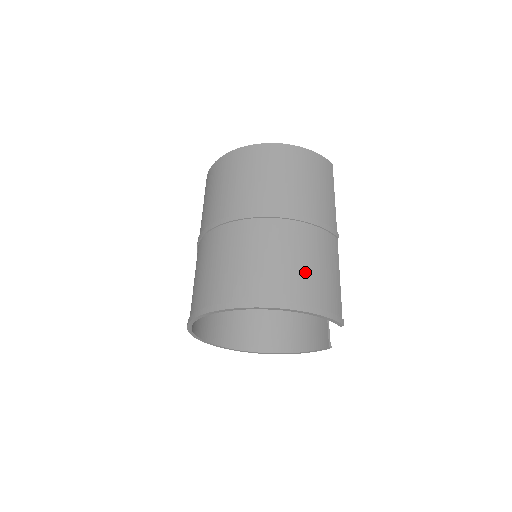
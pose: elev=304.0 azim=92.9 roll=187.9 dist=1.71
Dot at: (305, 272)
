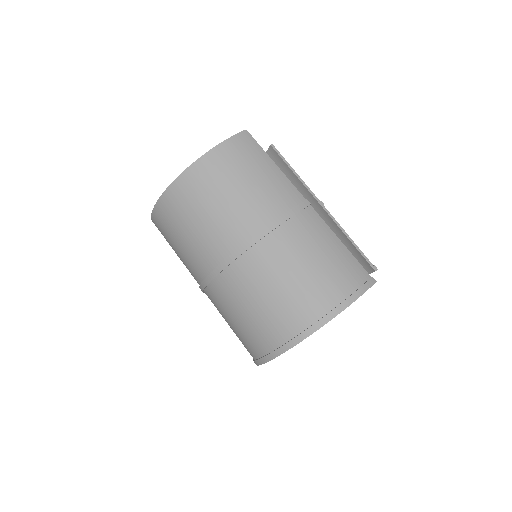
Dot at: (309, 279)
